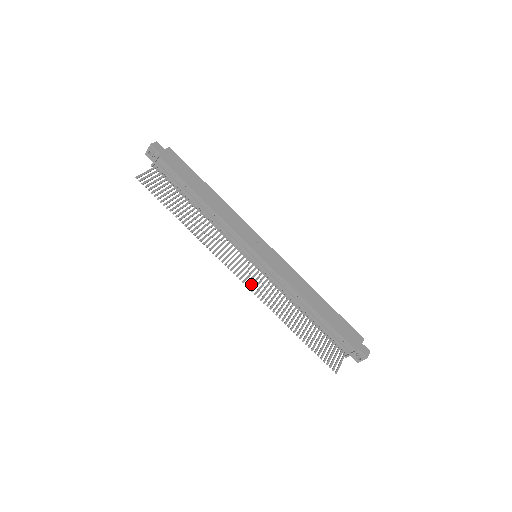
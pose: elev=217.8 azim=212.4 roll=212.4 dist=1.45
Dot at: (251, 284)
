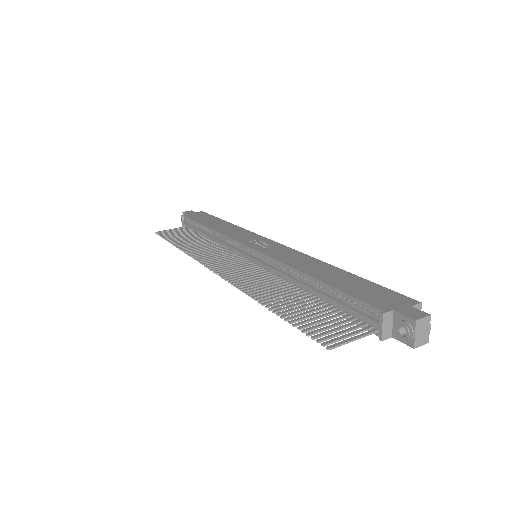
Dot at: (228, 274)
